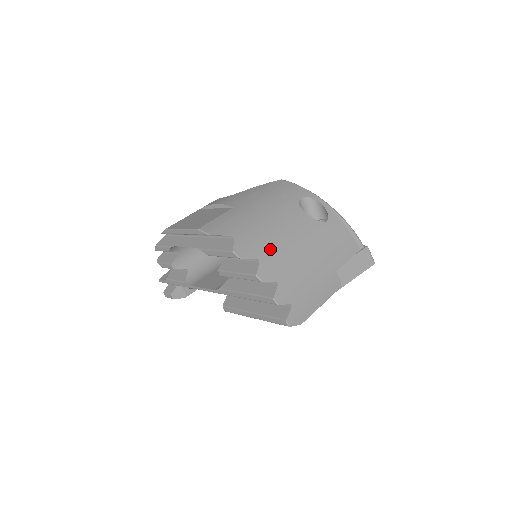
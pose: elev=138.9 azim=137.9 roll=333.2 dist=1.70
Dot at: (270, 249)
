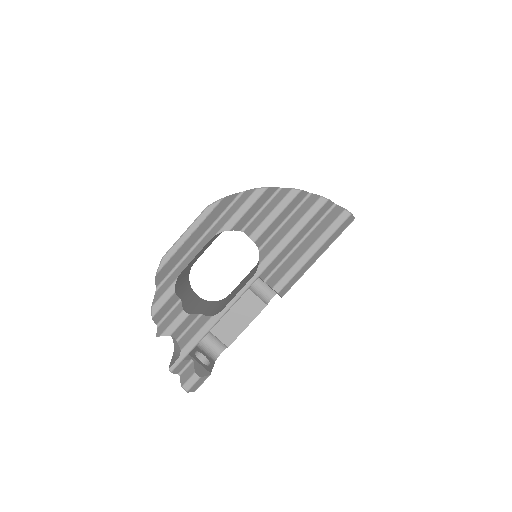
Dot at: occluded
